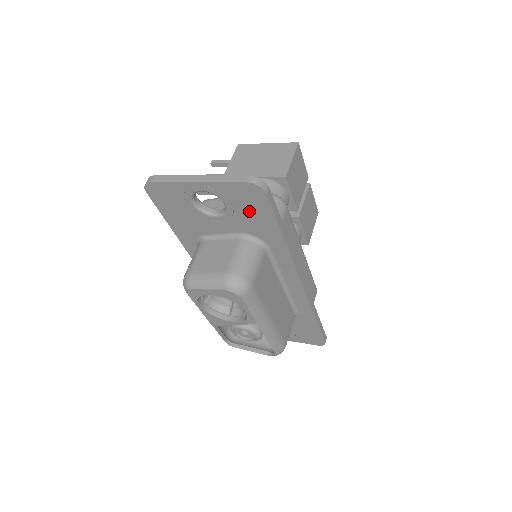
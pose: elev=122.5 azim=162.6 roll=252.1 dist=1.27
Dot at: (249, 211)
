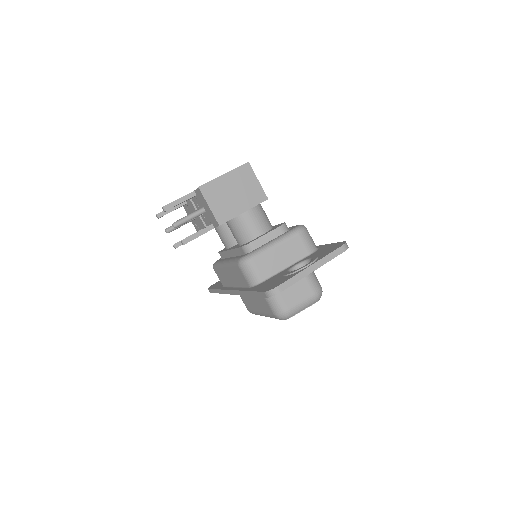
Dot at: occluded
